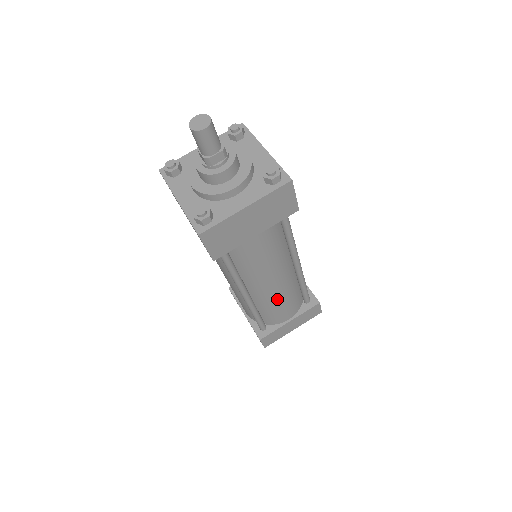
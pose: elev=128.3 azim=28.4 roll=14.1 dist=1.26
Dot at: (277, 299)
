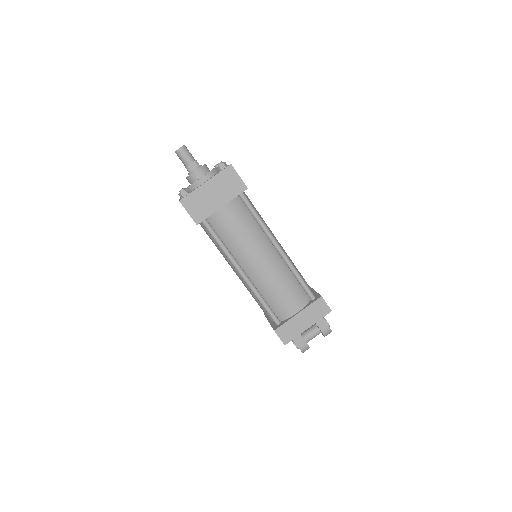
Dot at: (272, 282)
